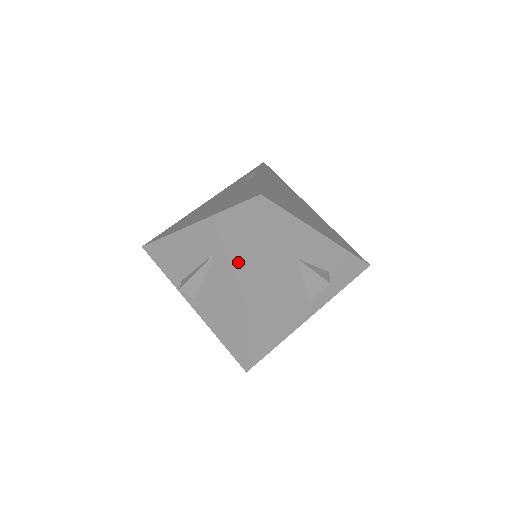
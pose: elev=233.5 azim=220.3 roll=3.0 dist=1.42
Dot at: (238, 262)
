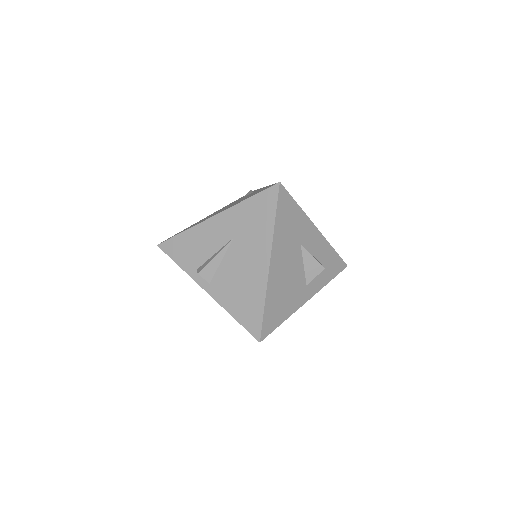
Dot at: (256, 241)
